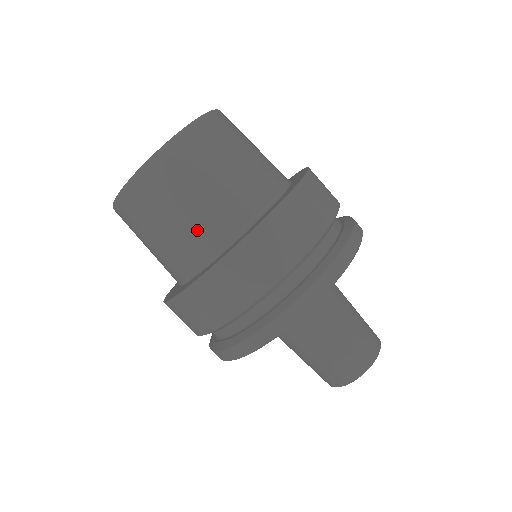
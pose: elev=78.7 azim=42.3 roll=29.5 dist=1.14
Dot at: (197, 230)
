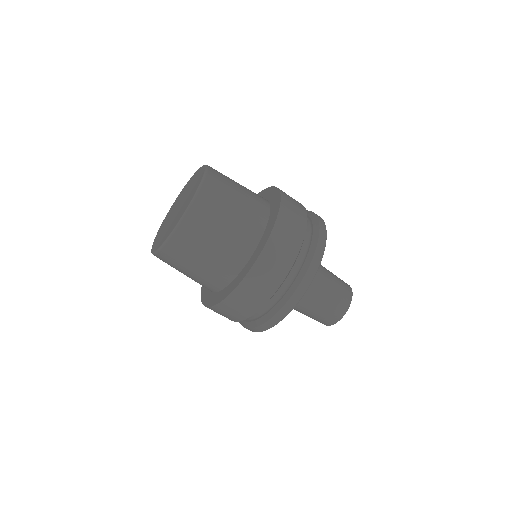
Dot at: (214, 268)
